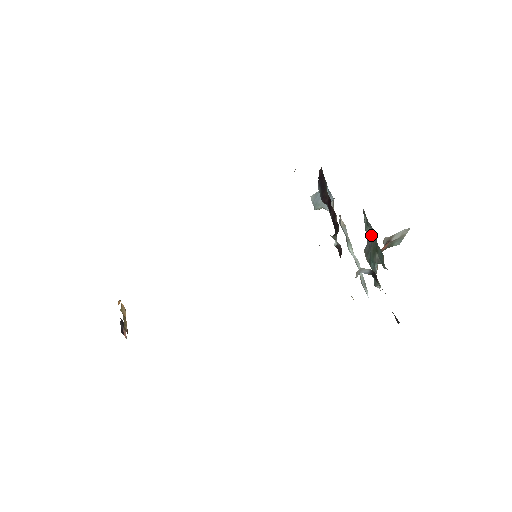
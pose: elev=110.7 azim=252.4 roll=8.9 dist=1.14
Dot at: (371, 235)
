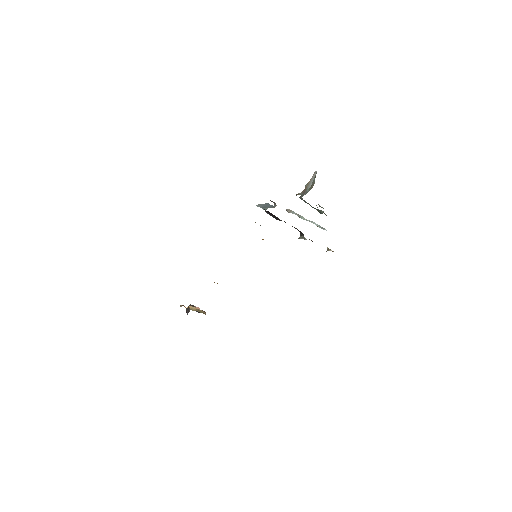
Dot at: (308, 203)
